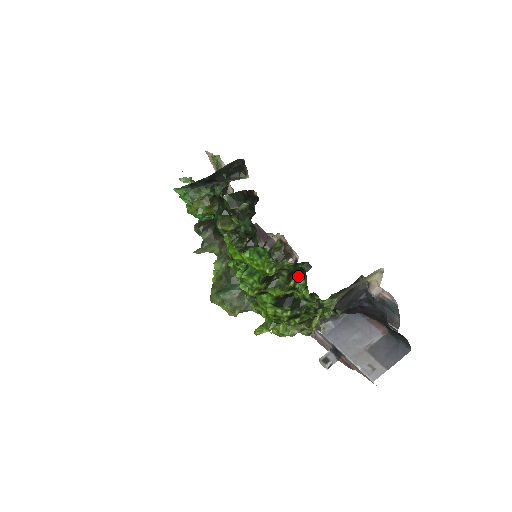
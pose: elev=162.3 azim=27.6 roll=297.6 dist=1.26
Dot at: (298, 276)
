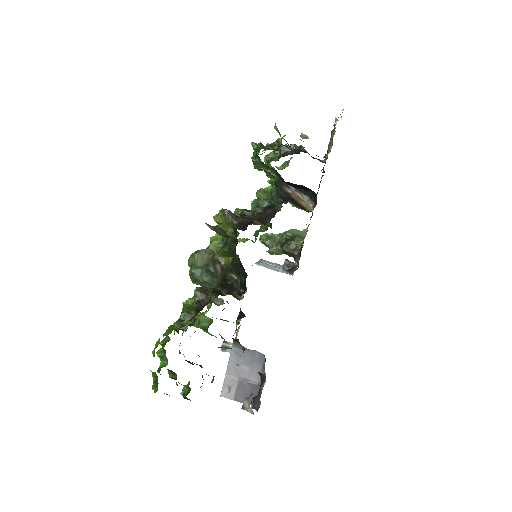
Dot at: (187, 386)
